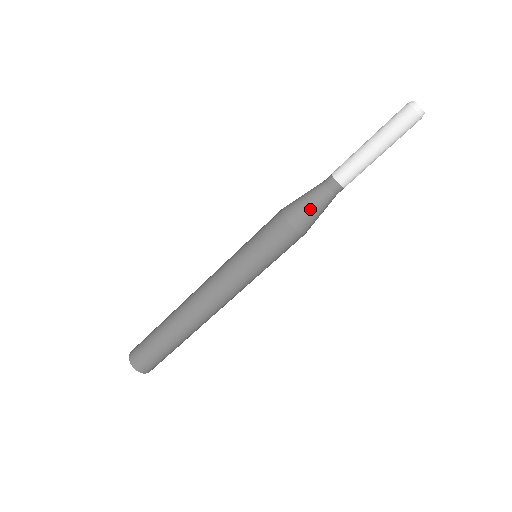
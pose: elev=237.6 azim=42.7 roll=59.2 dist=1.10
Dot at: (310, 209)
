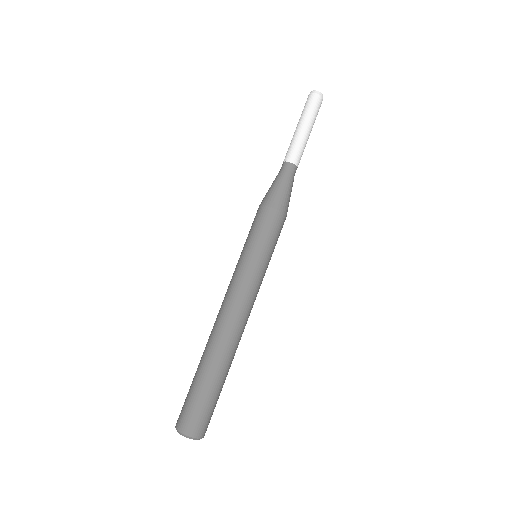
Dot at: (286, 192)
